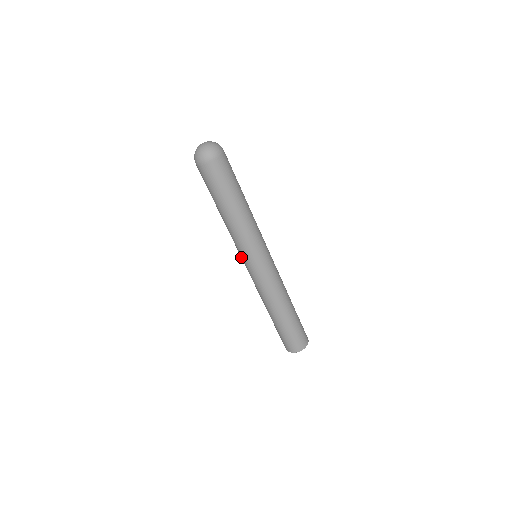
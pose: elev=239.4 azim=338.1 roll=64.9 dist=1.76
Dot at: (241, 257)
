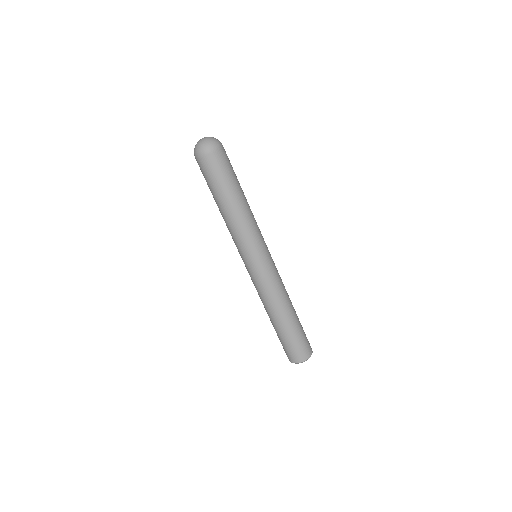
Dot at: (249, 256)
